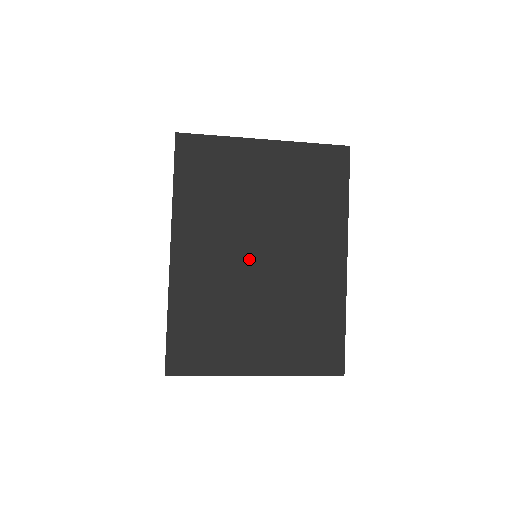
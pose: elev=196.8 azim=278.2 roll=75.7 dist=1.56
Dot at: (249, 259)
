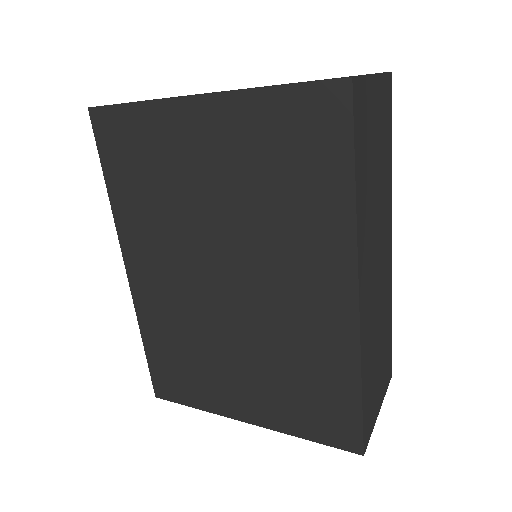
Dot at: (212, 285)
